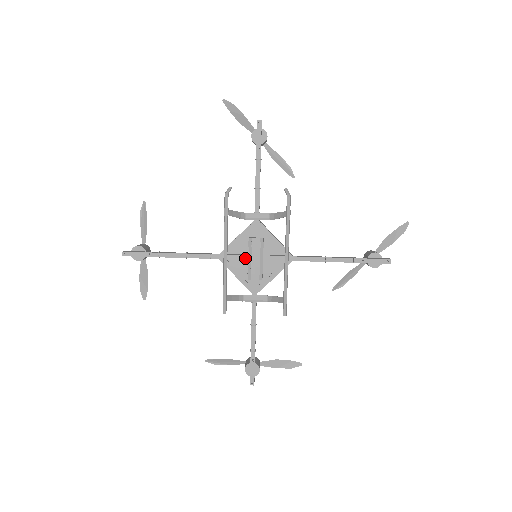
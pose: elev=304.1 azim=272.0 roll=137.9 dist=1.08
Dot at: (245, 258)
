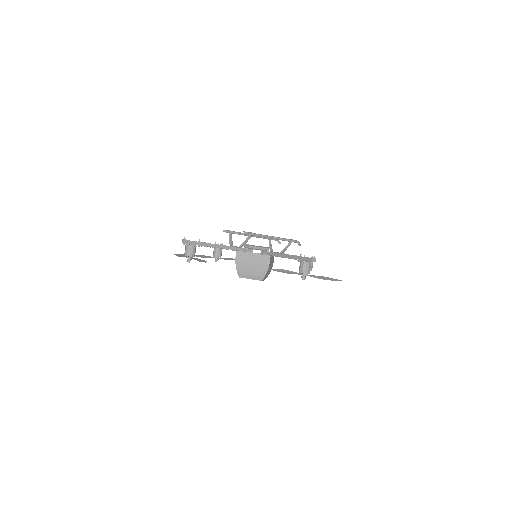
Dot at: occluded
